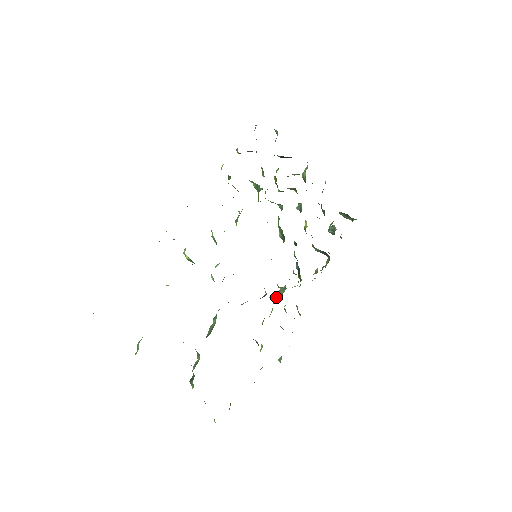
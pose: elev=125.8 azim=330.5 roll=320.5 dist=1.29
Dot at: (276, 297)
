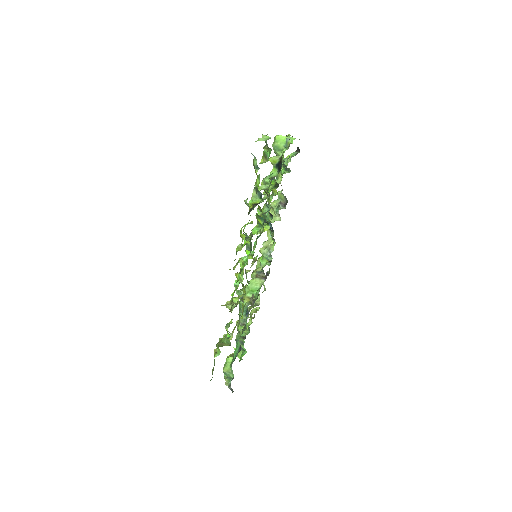
Dot at: (262, 260)
